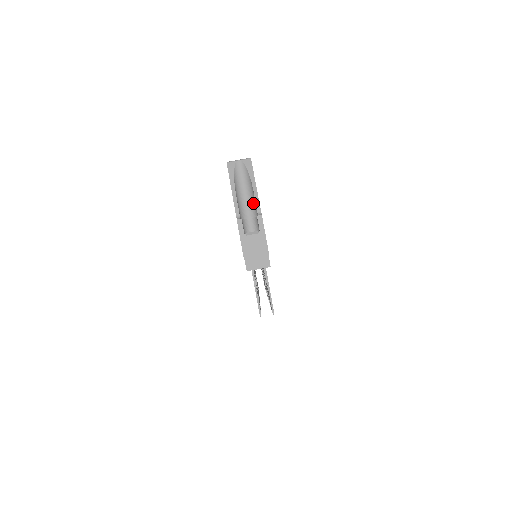
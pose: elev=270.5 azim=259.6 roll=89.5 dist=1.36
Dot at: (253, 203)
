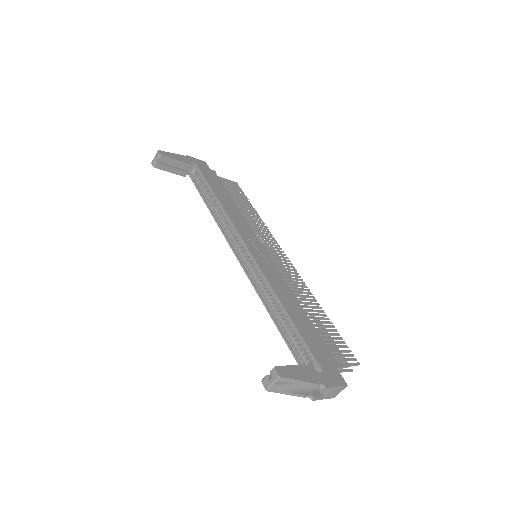
Dot at: occluded
